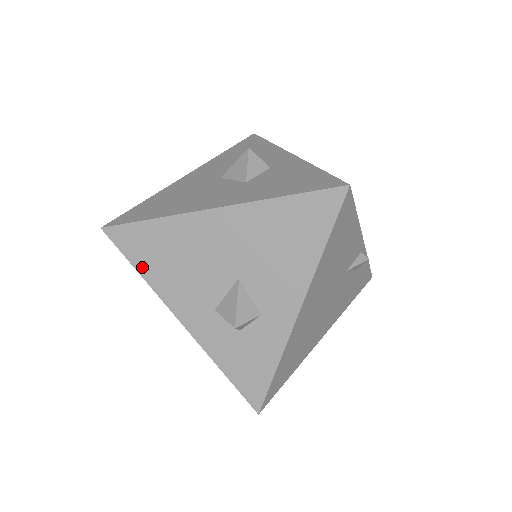
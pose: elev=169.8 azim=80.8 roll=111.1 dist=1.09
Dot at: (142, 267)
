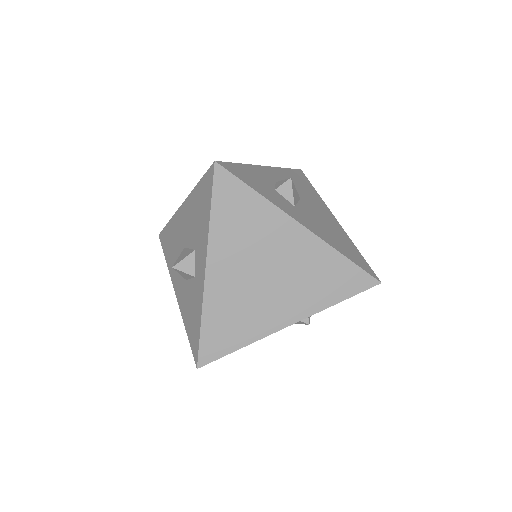
Dot at: occluded
